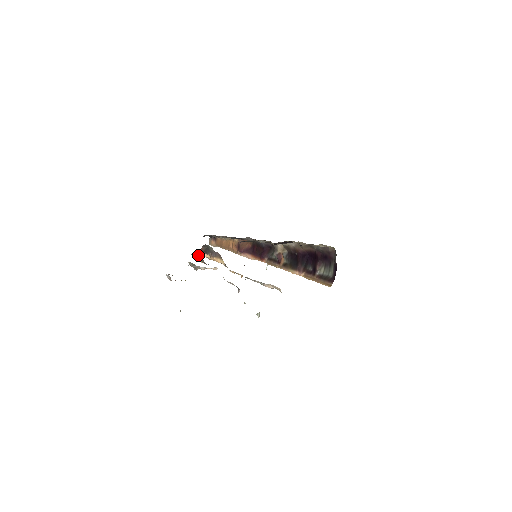
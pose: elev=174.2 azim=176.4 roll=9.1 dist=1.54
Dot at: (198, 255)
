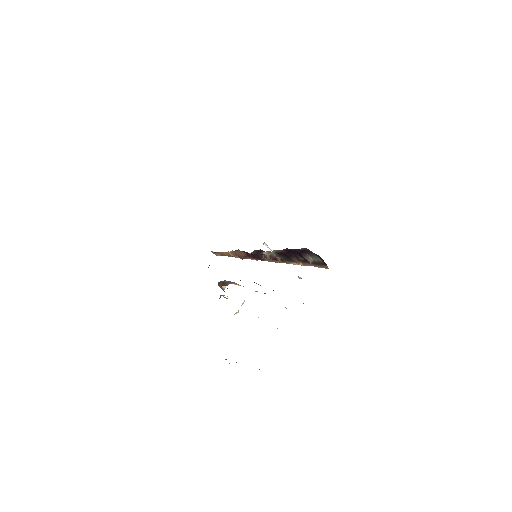
Dot at: occluded
